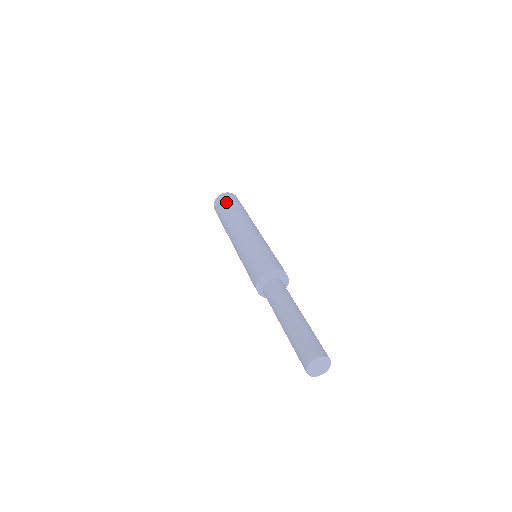
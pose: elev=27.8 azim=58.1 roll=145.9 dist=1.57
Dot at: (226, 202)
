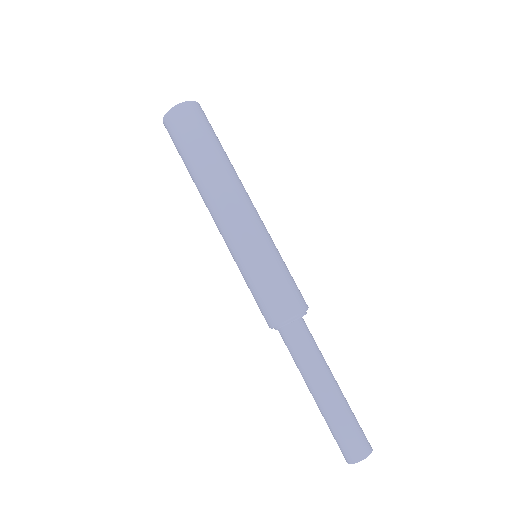
Dot at: (194, 132)
